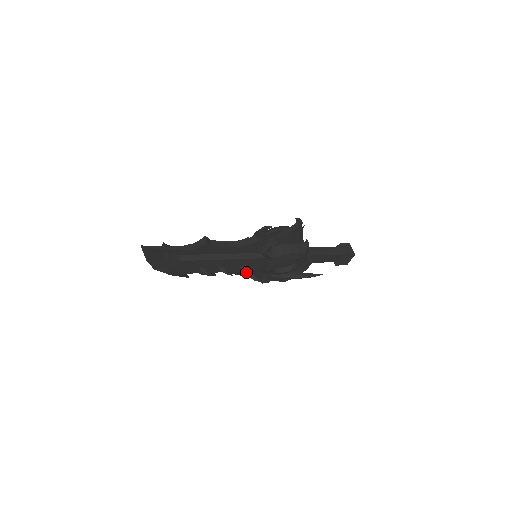
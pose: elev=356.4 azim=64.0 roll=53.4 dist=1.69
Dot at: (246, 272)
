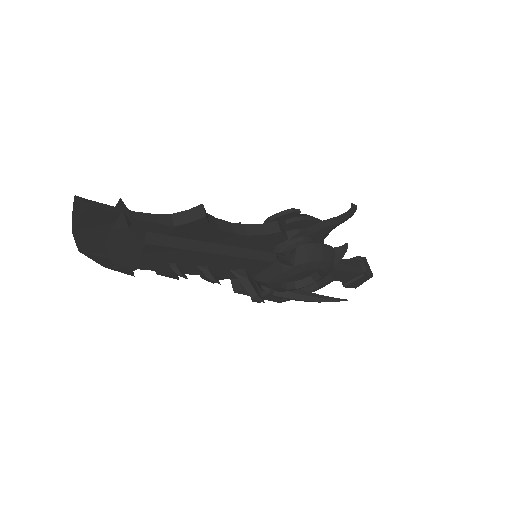
Dot at: (240, 281)
